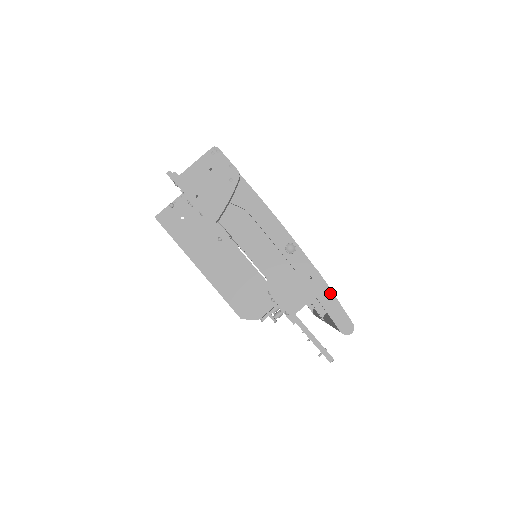
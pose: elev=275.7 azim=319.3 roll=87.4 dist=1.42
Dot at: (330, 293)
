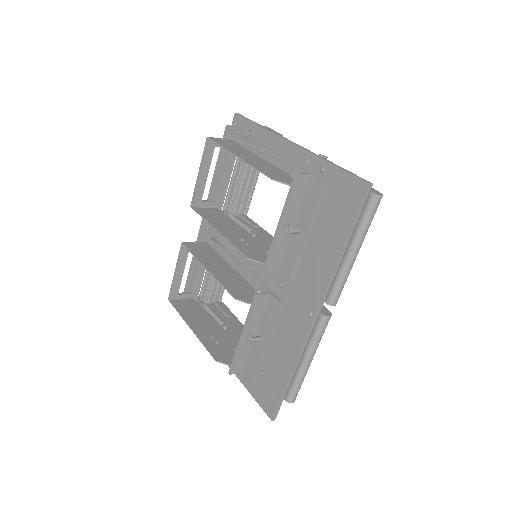
Dot at: occluded
